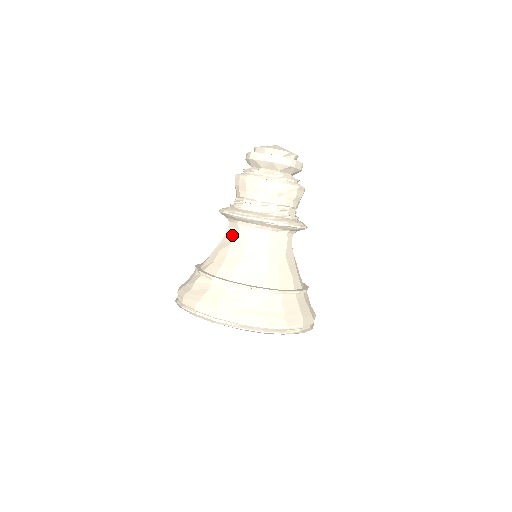
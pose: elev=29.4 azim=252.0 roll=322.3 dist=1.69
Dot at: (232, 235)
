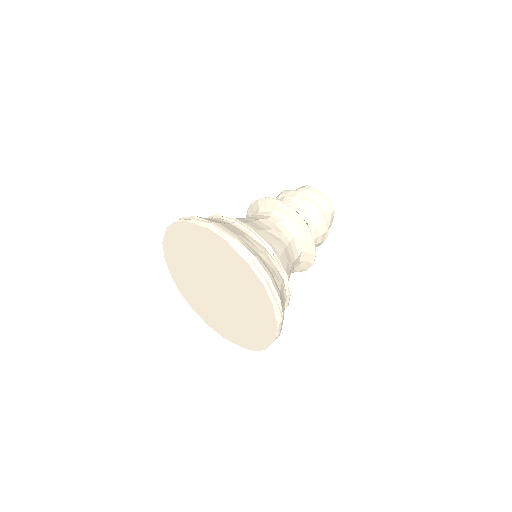
Dot at: (260, 218)
